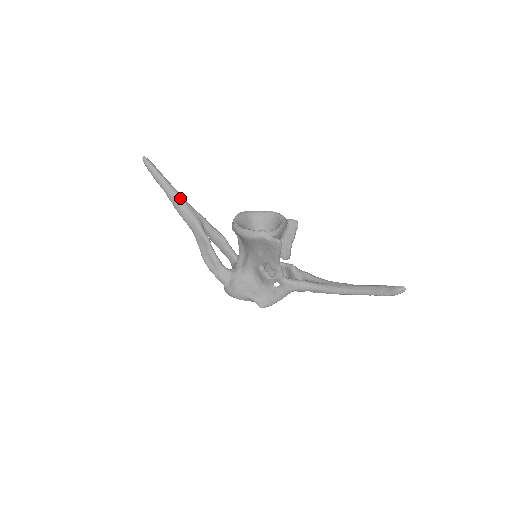
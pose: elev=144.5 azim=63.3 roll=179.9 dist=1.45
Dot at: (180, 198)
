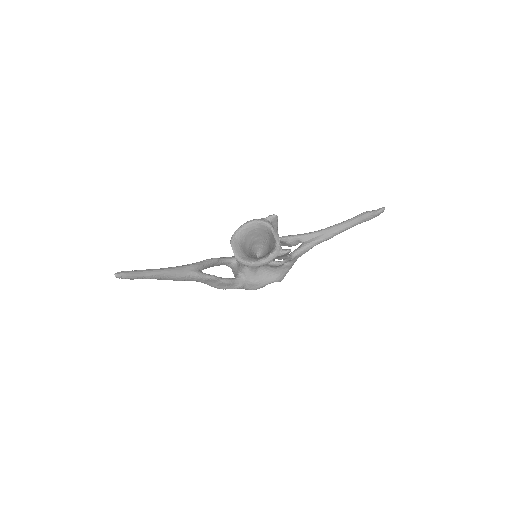
Dot at: (170, 272)
